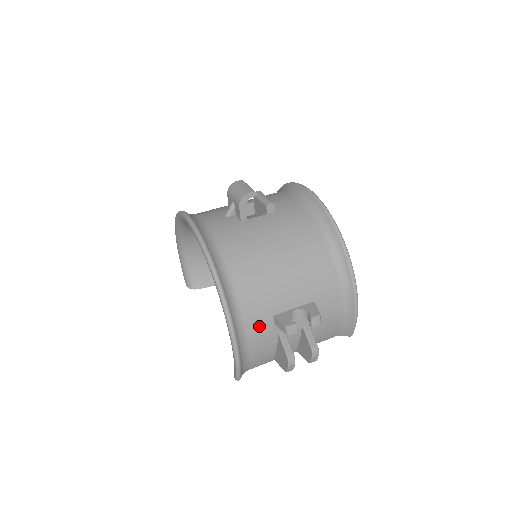
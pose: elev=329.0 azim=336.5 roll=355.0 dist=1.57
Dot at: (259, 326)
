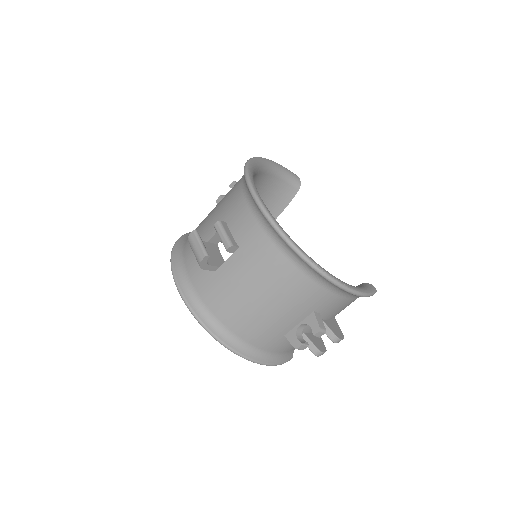
Dot at: (278, 345)
